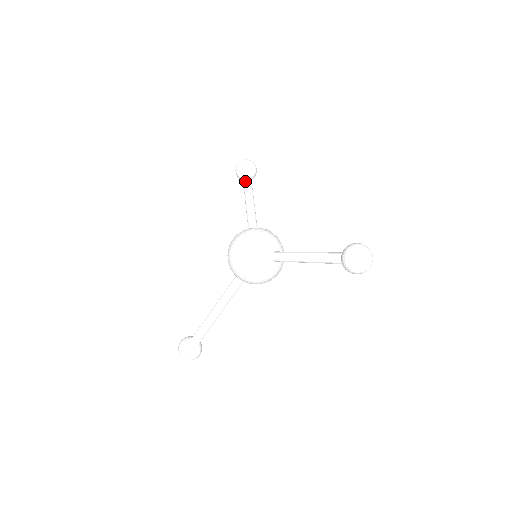
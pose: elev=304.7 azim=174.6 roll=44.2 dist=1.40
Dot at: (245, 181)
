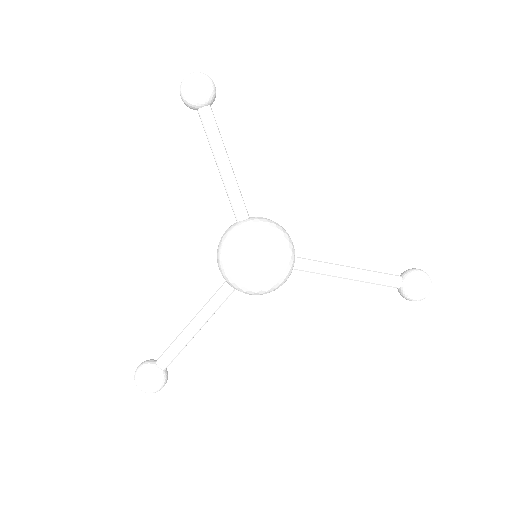
Dot at: (210, 120)
